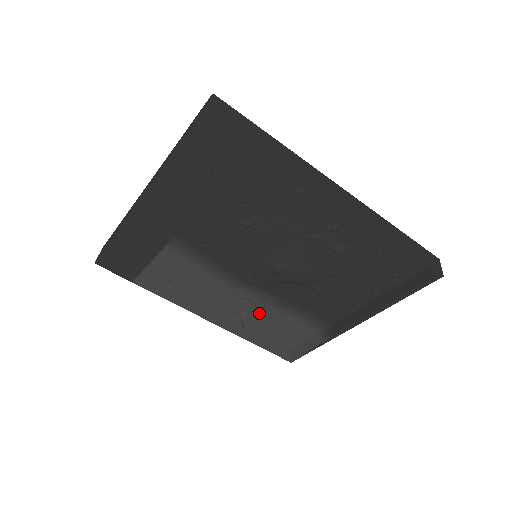
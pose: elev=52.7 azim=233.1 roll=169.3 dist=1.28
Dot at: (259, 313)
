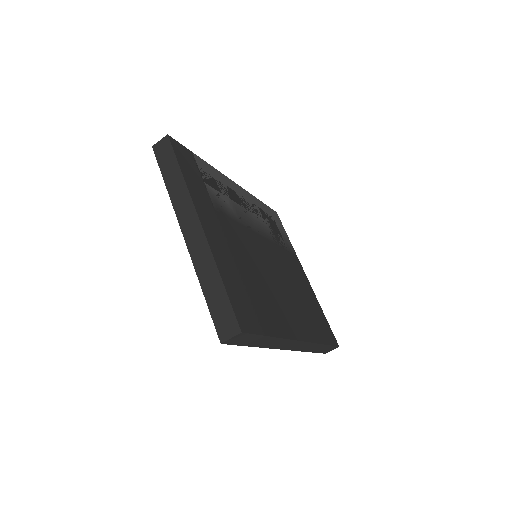
Dot at: occluded
